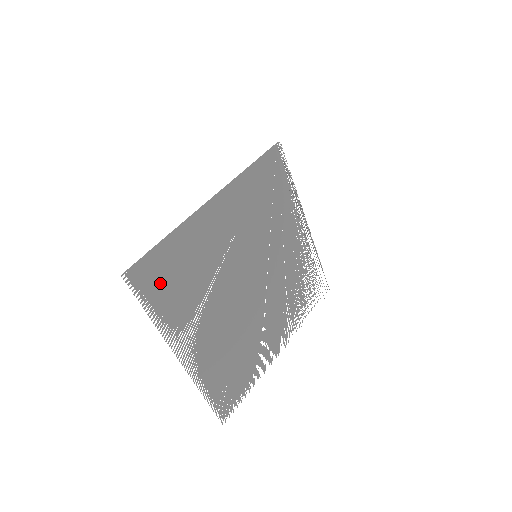
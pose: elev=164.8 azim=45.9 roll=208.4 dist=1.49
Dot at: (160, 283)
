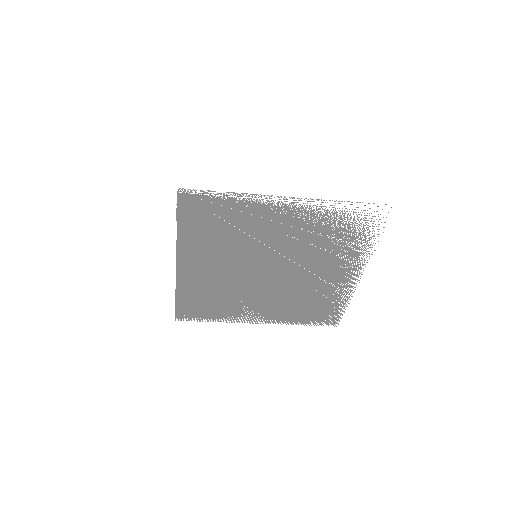
Dot at: (201, 310)
